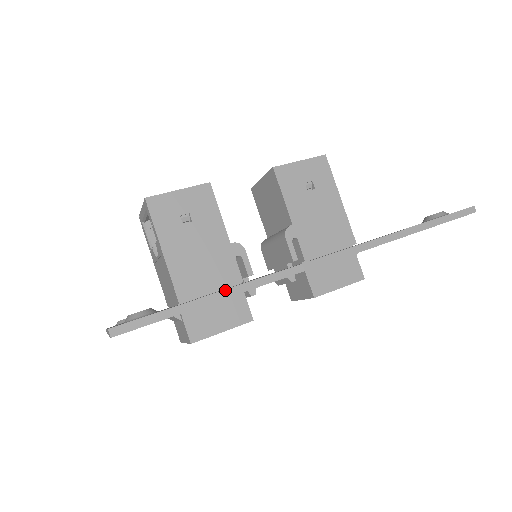
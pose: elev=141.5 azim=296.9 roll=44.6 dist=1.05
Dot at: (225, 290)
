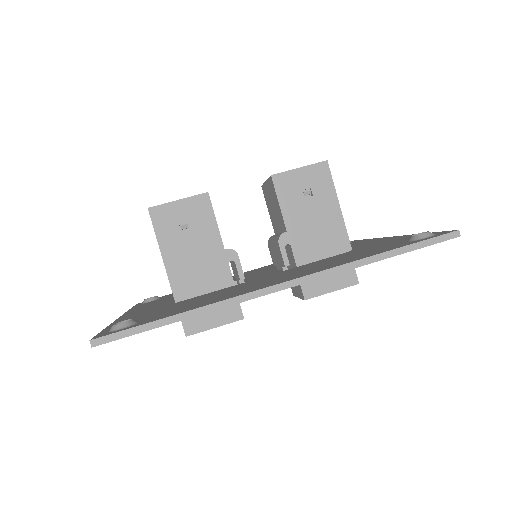
Dot at: (190, 311)
